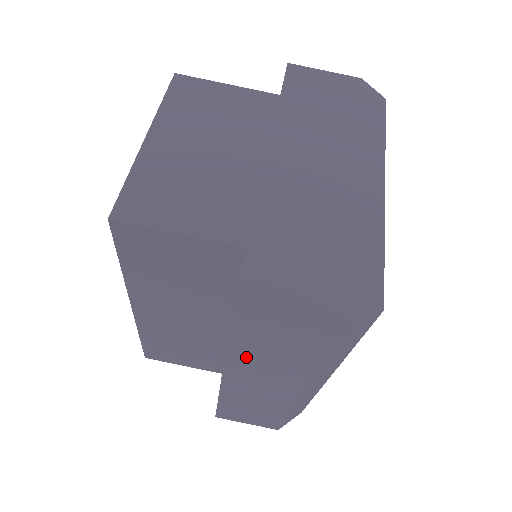
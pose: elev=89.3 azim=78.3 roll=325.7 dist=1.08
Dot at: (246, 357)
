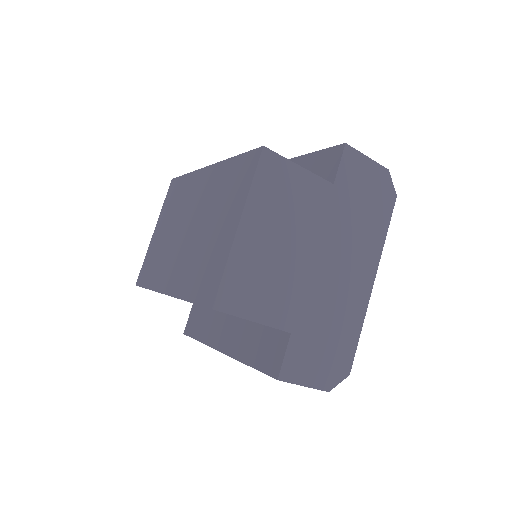
Dot at: occluded
